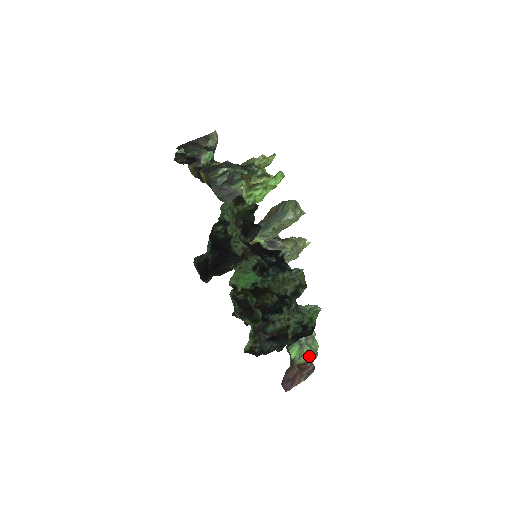
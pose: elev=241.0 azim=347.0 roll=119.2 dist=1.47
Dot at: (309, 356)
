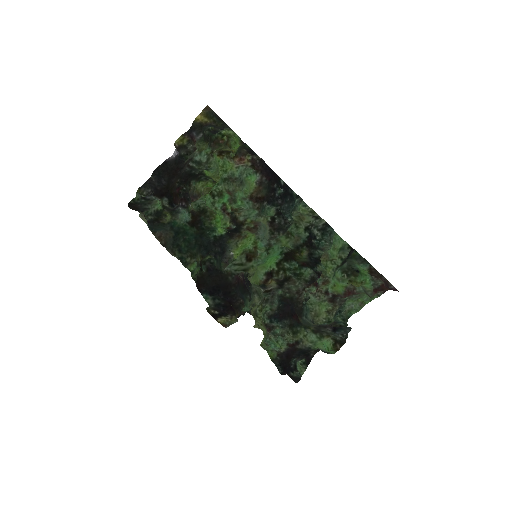
Dot at: occluded
